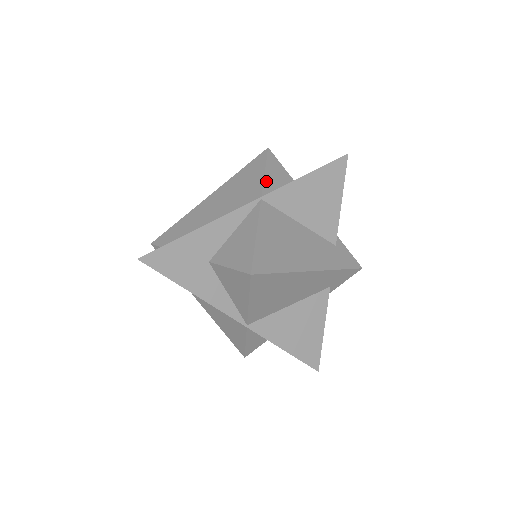
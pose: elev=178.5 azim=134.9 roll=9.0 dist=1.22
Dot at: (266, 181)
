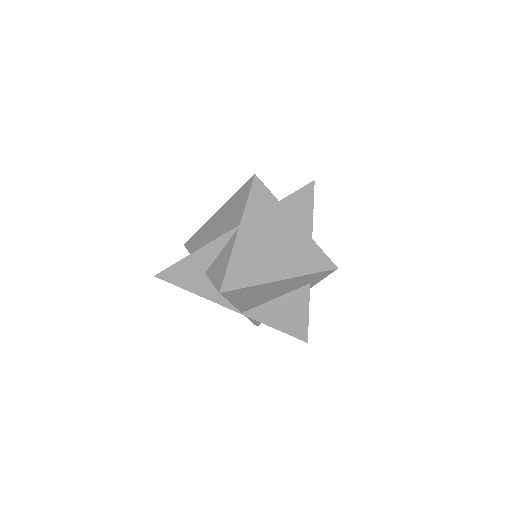
Dot at: (247, 208)
